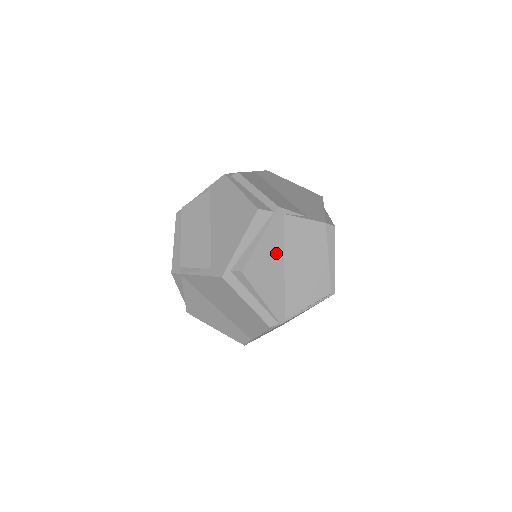
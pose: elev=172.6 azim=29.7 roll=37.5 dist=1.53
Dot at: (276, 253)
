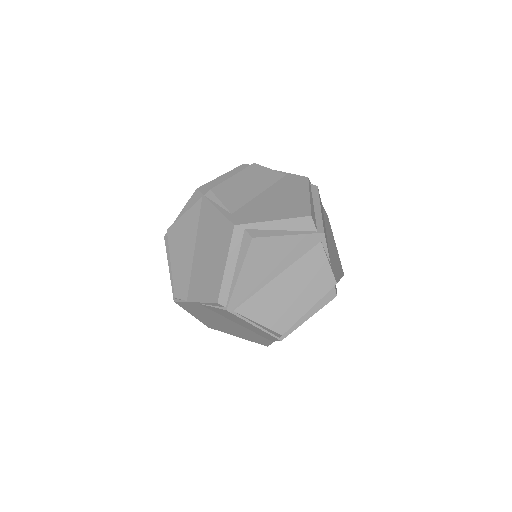
Dot at: (285, 259)
